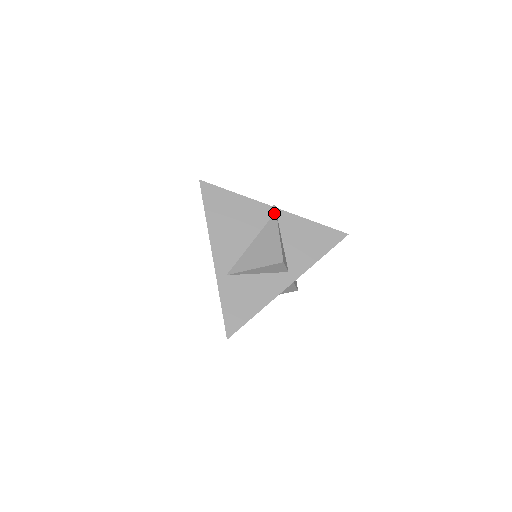
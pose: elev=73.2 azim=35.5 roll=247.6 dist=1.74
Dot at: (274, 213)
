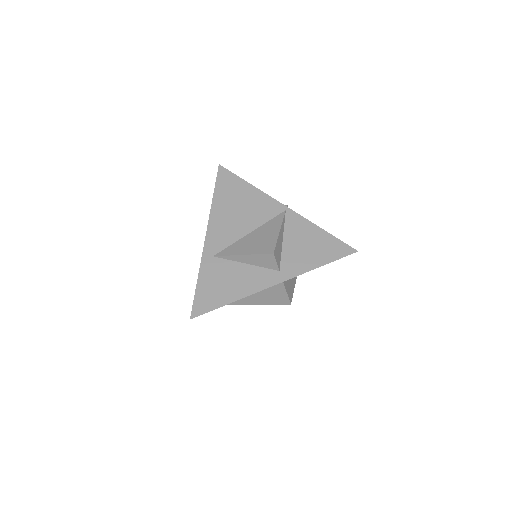
Dot at: (283, 211)
